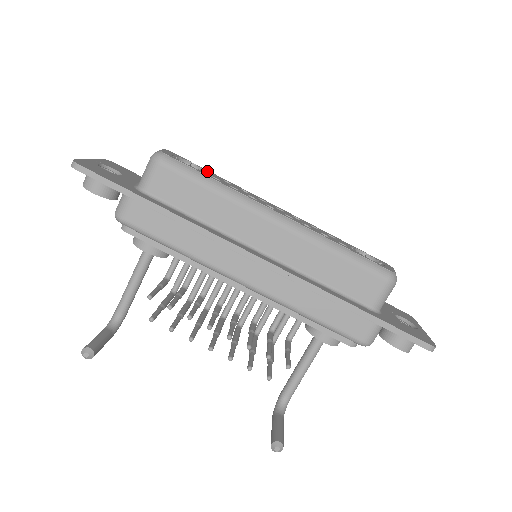
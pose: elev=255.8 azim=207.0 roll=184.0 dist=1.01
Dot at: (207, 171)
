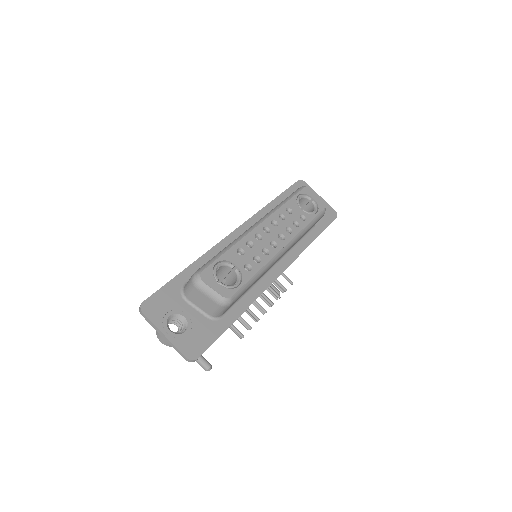
Dot at: (229, 260)
